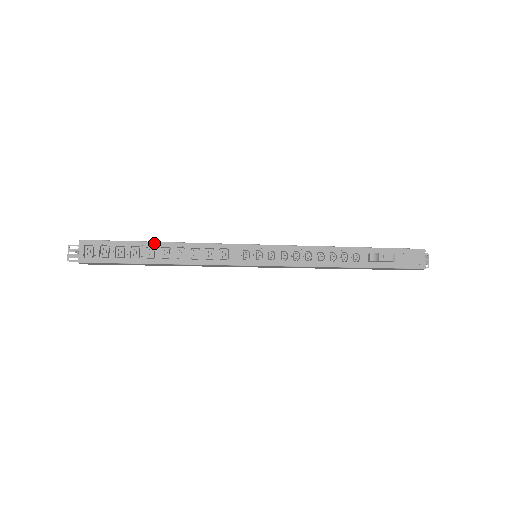
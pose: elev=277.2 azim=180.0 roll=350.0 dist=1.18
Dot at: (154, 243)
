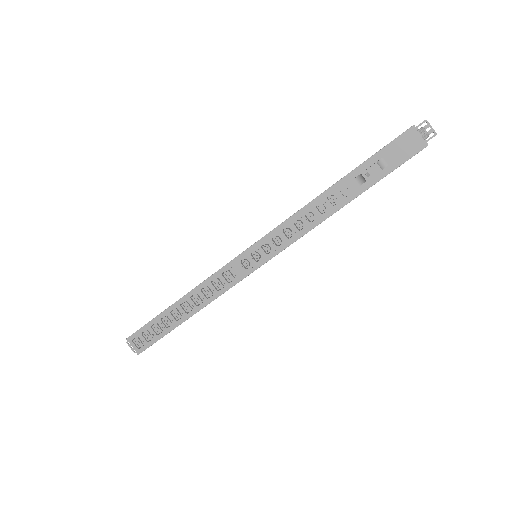
Dot at: (173, 306)
